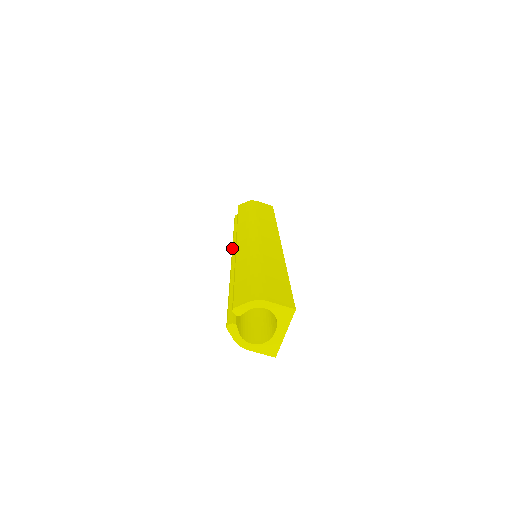
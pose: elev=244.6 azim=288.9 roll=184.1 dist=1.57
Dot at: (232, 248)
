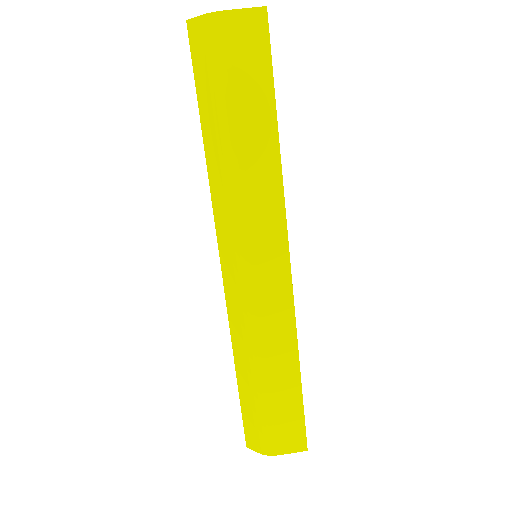
Dot at: (224, 292)
